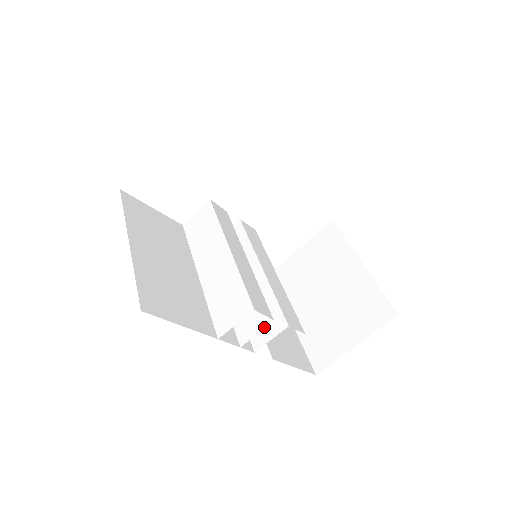
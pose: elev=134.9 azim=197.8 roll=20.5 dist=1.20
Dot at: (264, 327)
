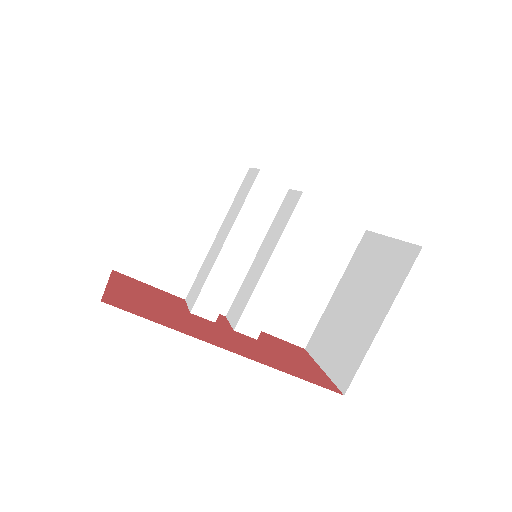
Dot at: occluded
